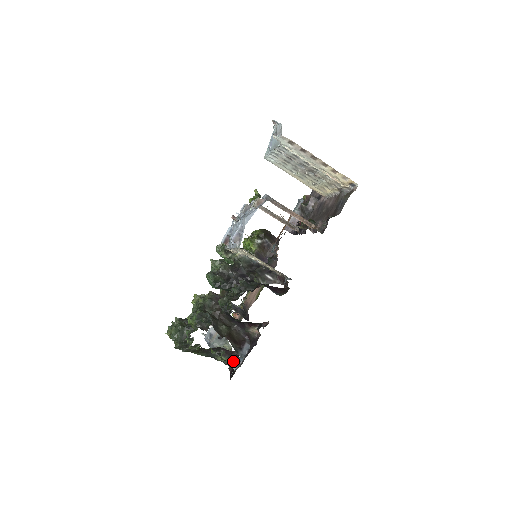
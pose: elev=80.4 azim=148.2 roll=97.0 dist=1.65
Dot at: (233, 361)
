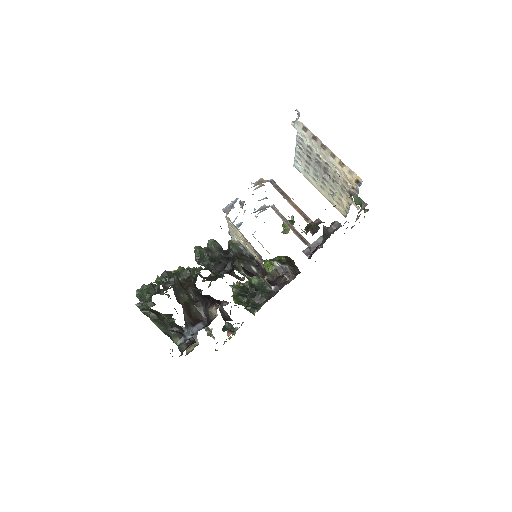
Dot at: (187, 347)
